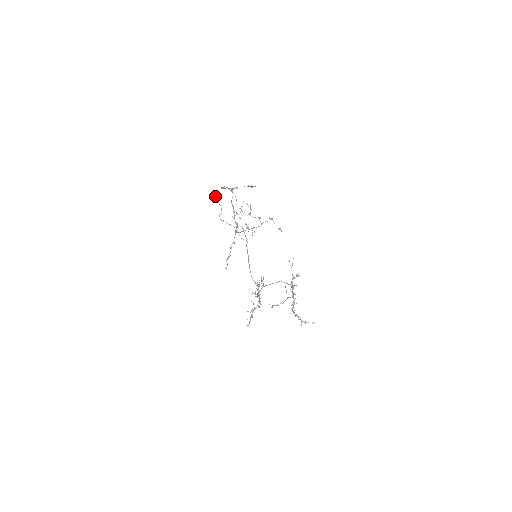
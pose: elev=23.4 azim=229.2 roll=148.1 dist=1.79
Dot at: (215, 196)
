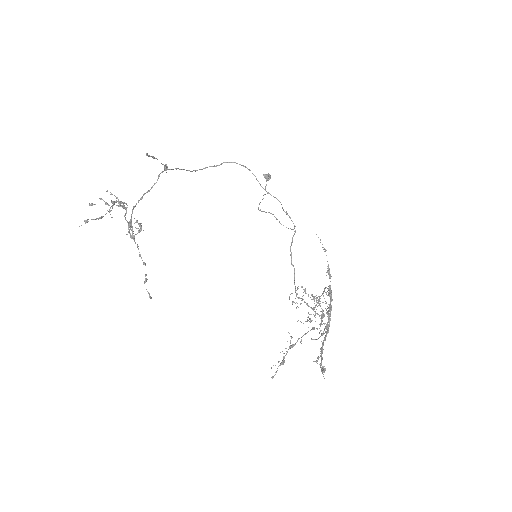
Dot at: (265, 176)
